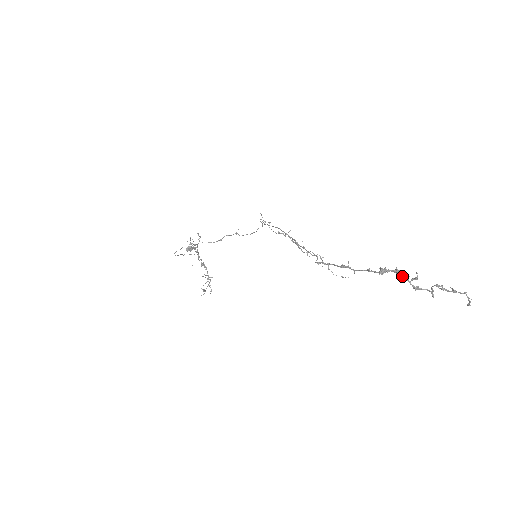
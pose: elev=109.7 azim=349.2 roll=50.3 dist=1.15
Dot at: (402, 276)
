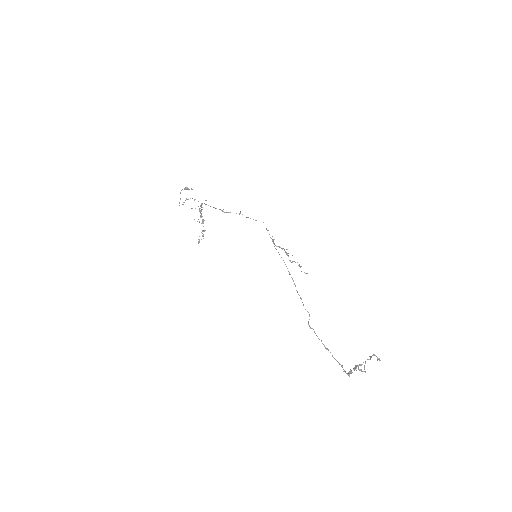
Dot at: (356, 367)
